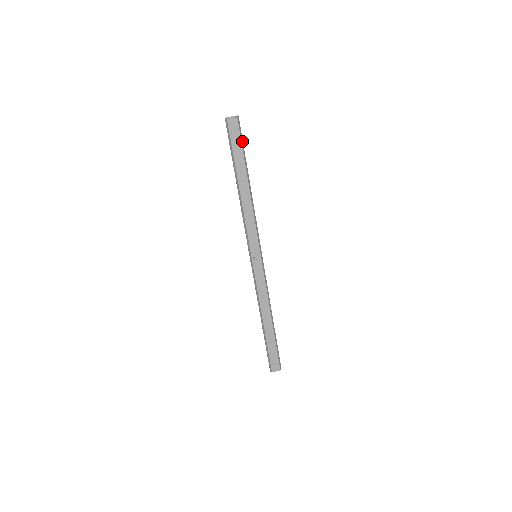
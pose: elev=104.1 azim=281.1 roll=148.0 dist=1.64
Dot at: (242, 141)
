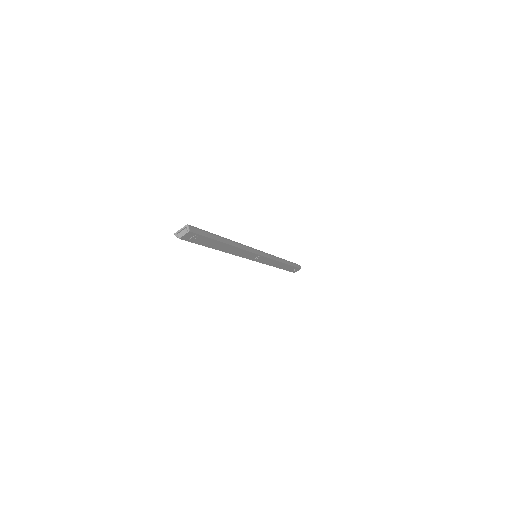
Dot at: (204, 233)
